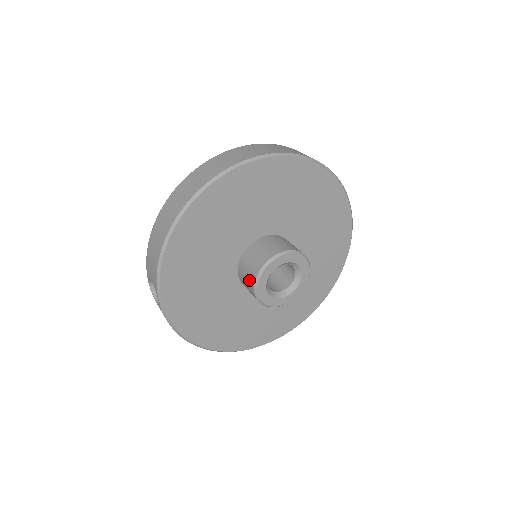
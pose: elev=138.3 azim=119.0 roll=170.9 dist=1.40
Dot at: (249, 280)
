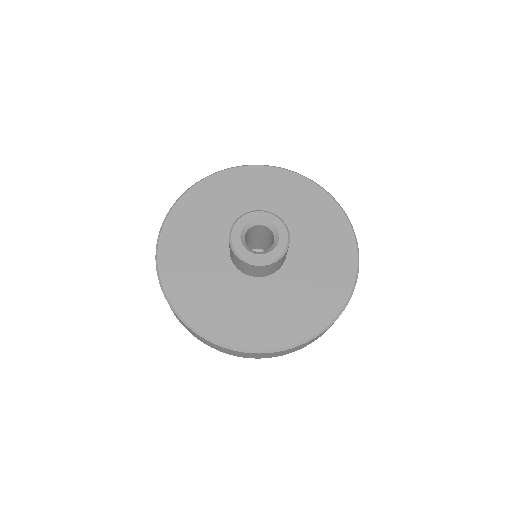
Dot at: occluded
